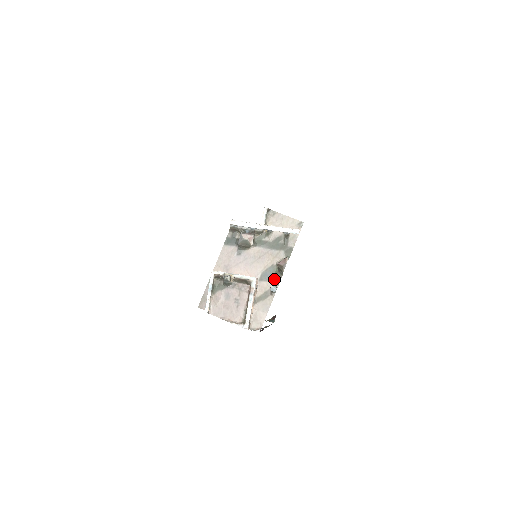
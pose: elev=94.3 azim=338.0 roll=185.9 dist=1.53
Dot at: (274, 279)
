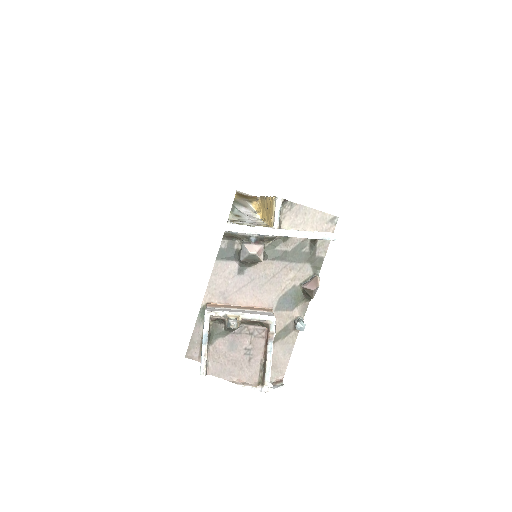
Dot at: (297, 307)
